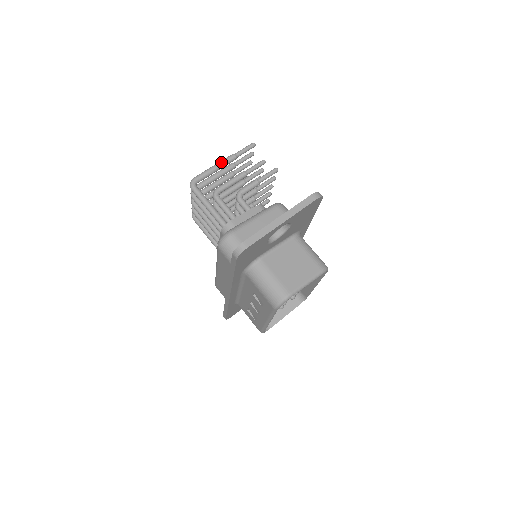
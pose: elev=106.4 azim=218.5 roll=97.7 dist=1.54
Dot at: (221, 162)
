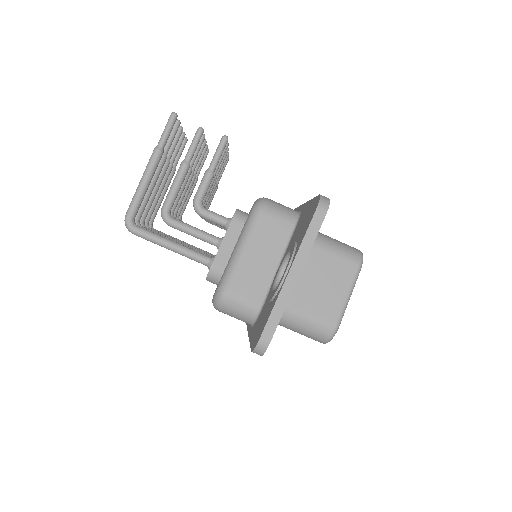
Dot at: (147, 172)
